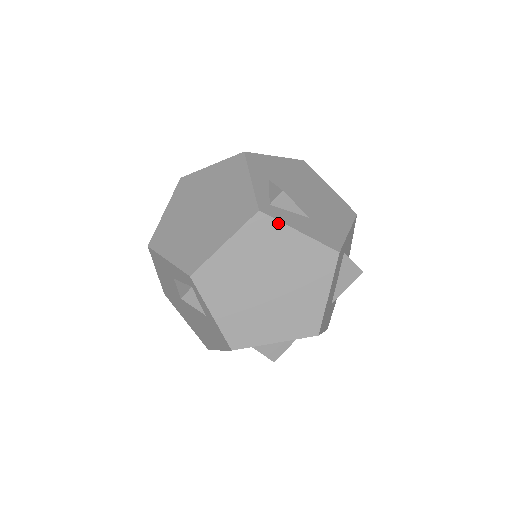
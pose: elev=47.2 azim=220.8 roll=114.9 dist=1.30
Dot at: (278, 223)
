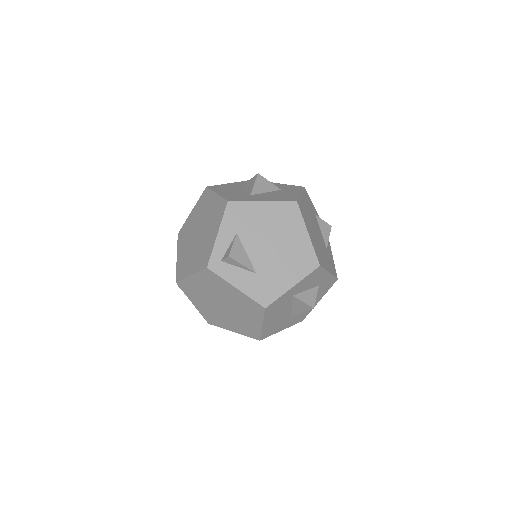
Dot at: (221, 278)
